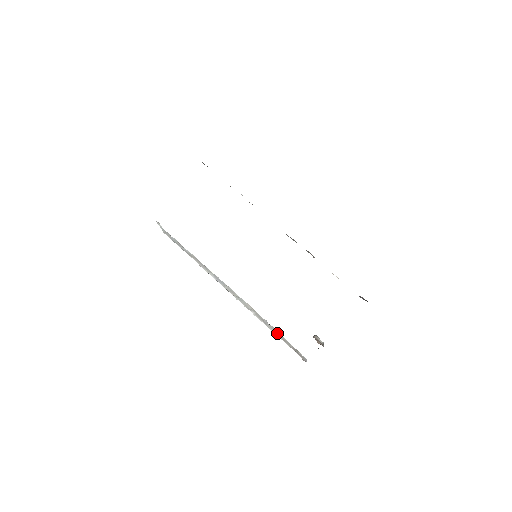
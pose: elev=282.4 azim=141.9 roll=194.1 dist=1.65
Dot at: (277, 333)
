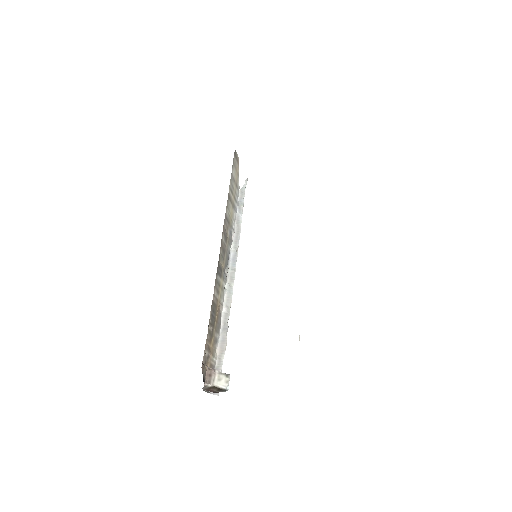
Dot at: (222, 346)
